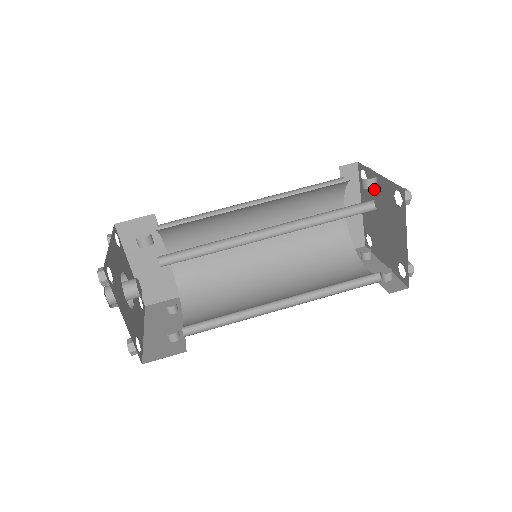
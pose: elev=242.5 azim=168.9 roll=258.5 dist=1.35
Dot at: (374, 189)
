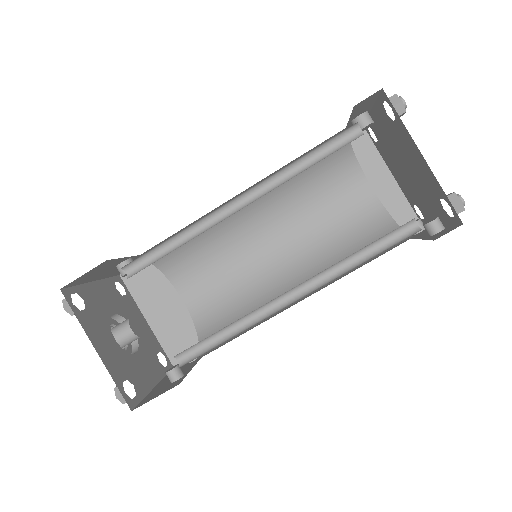
Dot at: (381, 135)
